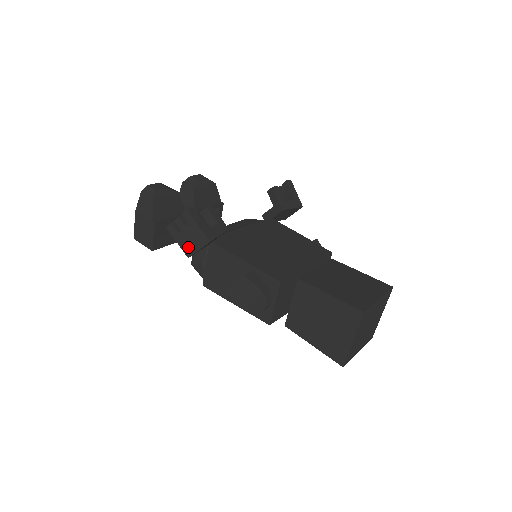
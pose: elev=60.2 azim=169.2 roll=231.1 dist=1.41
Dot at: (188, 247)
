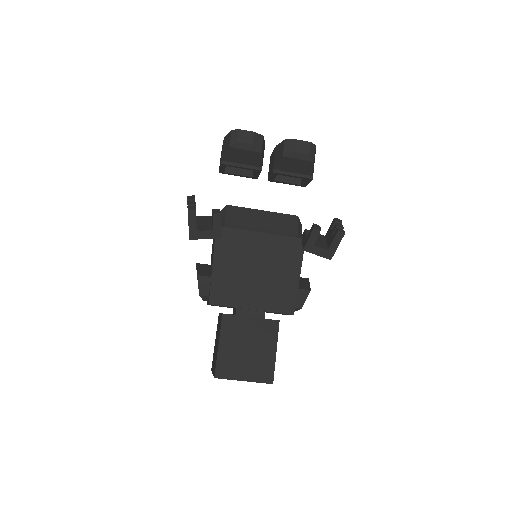
Dot at: occluded
